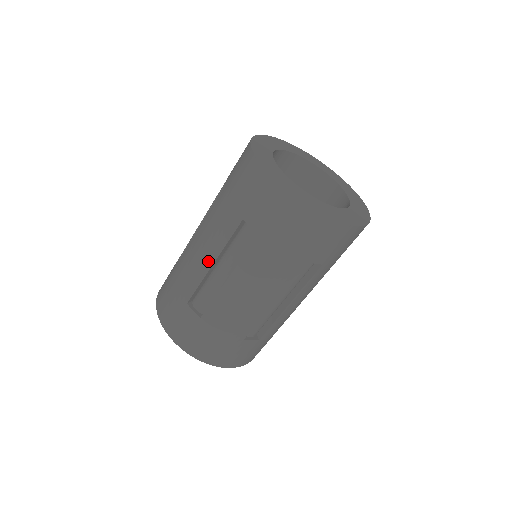
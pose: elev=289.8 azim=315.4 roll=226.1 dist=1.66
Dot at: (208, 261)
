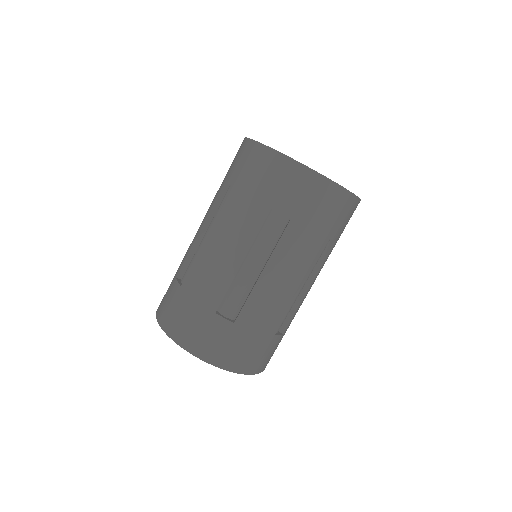
Dot at: (236, 260)
